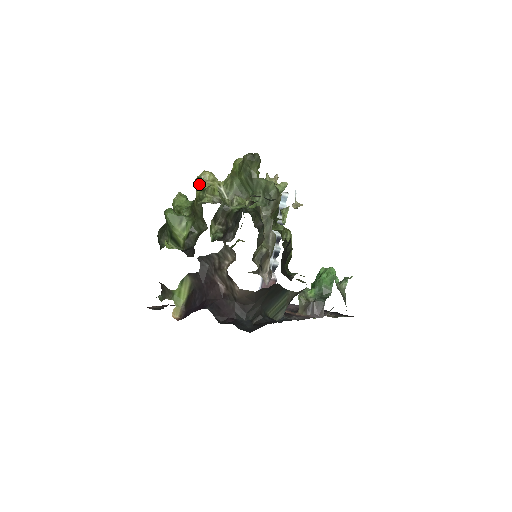
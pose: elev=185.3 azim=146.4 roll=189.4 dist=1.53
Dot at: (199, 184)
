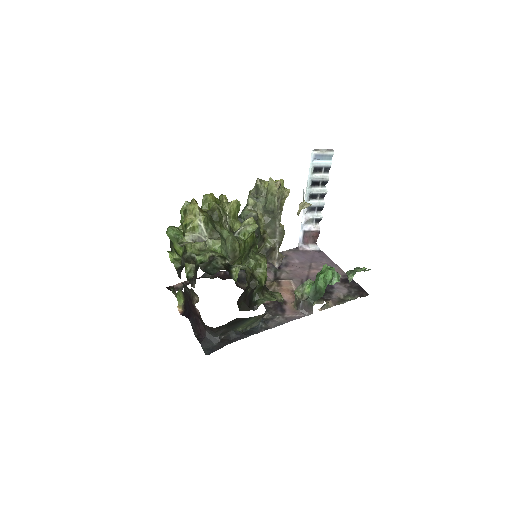
Dot at: (185, 216)
